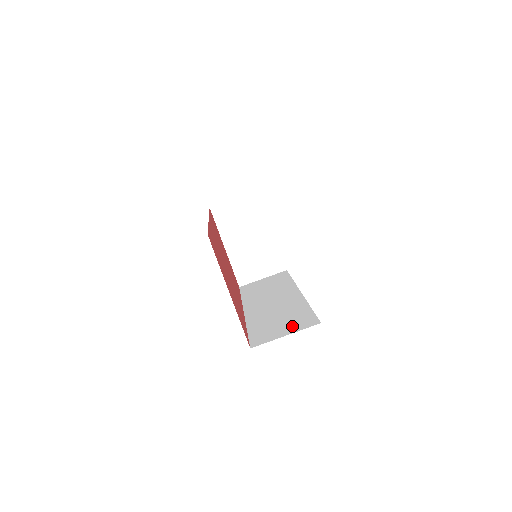
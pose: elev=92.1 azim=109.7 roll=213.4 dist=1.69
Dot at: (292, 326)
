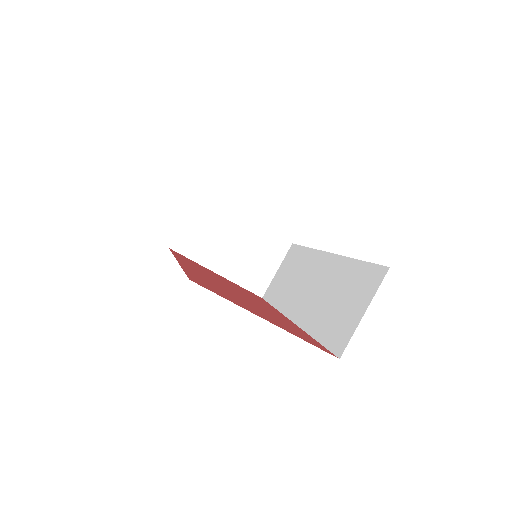
Dot at: (360, 296)
